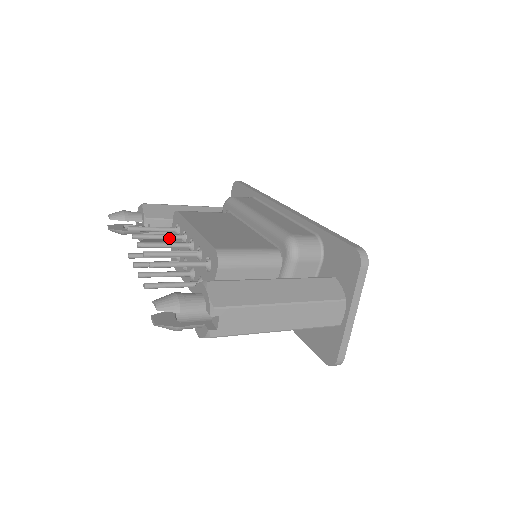
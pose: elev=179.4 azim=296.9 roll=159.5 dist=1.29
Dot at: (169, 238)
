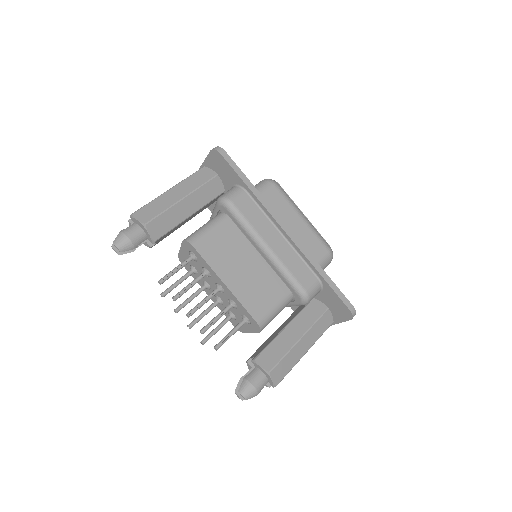
Dot at: (197, 282)
